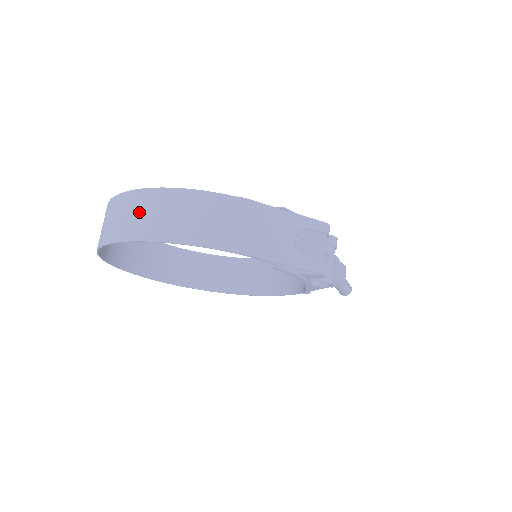
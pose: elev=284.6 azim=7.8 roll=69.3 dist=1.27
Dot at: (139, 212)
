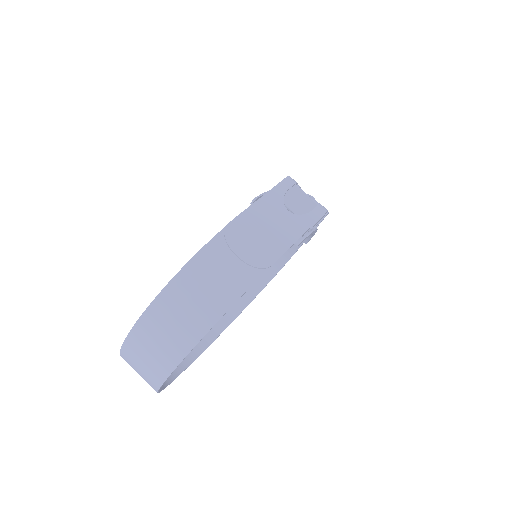
Dot at: (172, 321)
